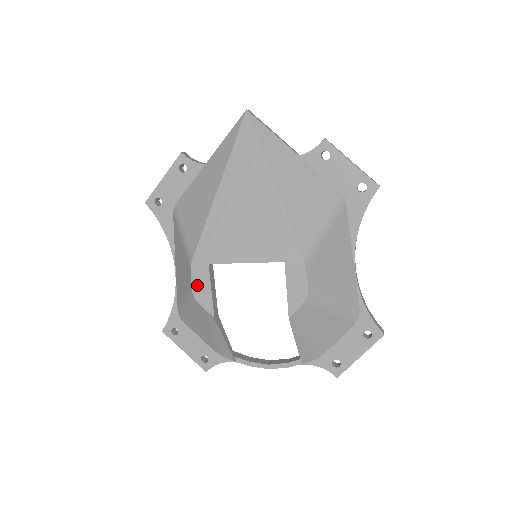
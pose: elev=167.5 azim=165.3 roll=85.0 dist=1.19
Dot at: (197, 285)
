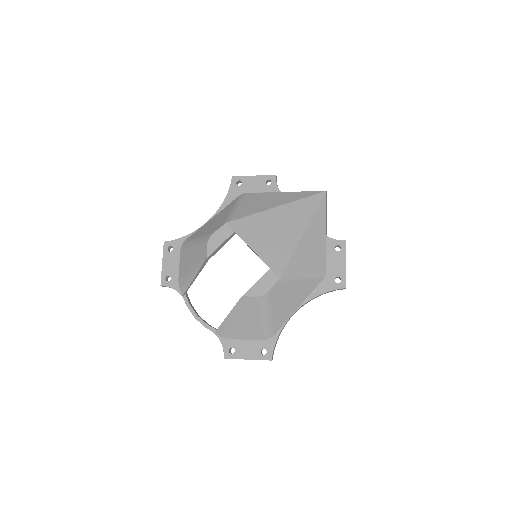
Dot at: (217, 235)
